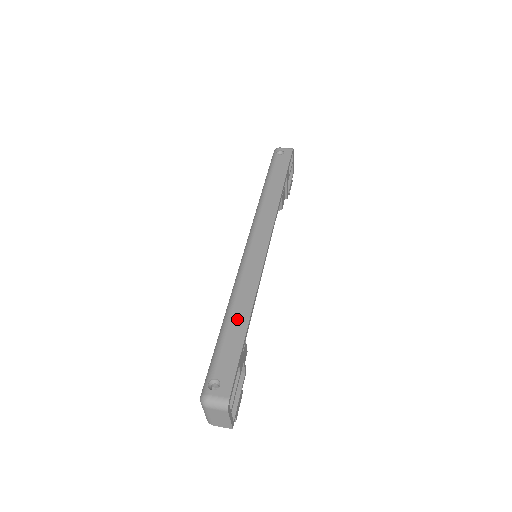
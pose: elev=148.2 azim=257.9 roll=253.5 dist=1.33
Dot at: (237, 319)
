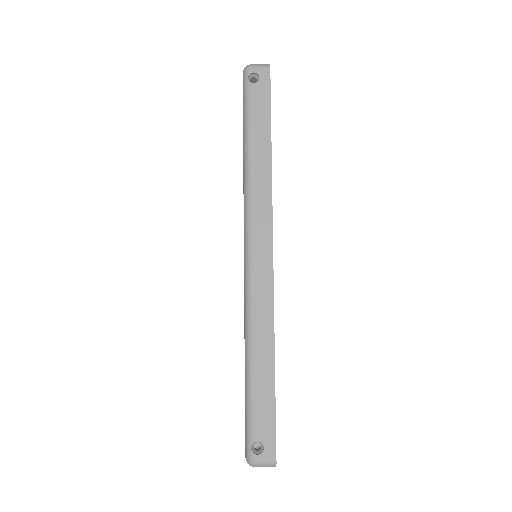
Dot at: (261, 367)
